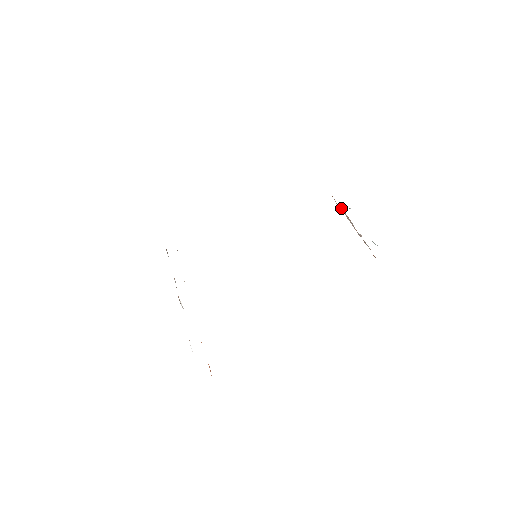
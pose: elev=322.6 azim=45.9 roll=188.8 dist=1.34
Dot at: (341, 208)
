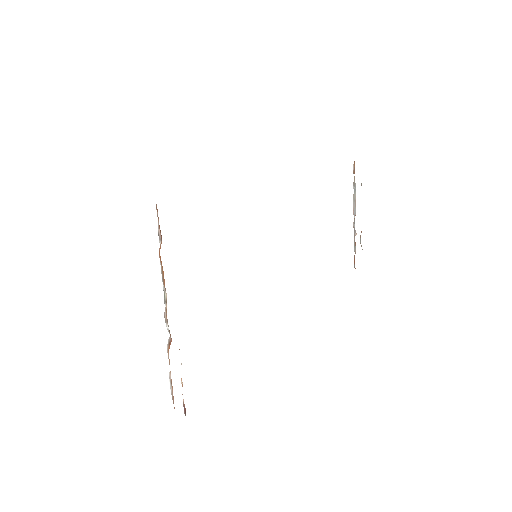
Dot at: (355, 184)
